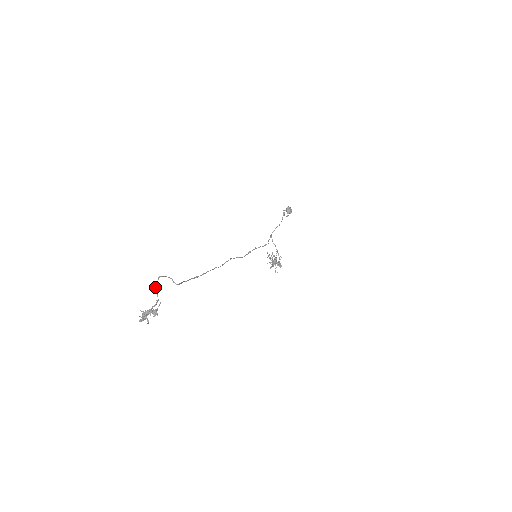
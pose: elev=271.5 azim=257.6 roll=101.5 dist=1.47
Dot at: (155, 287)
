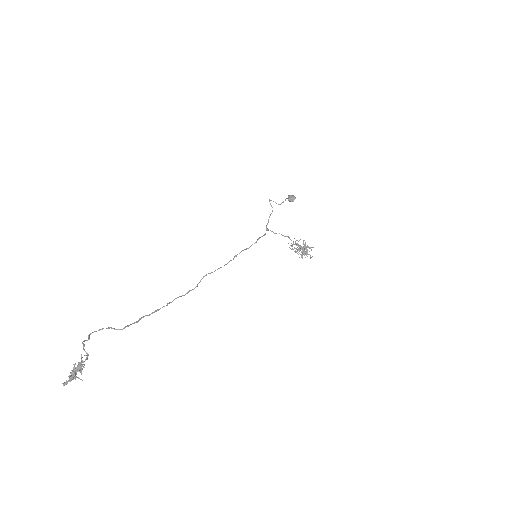
Dot at: (83, 345)
